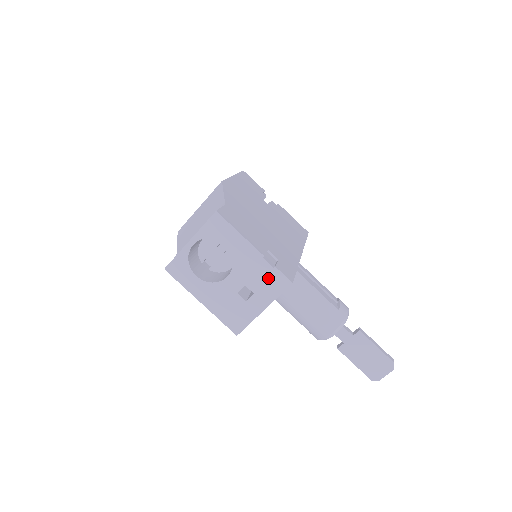
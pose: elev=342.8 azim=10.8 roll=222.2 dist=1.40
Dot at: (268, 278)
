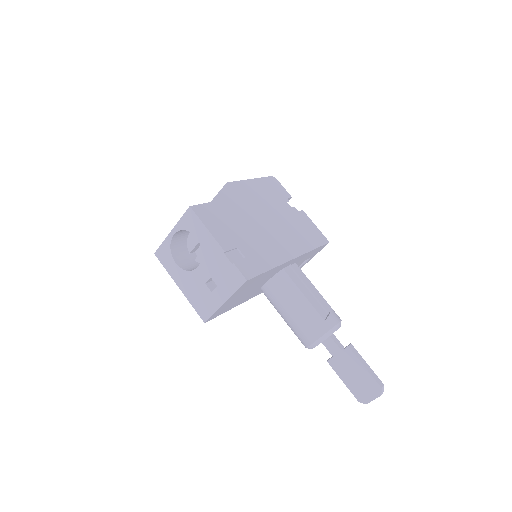
Dot at: (228, 273)
